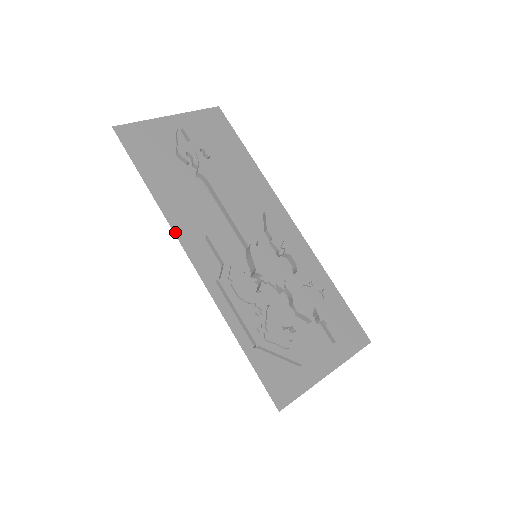
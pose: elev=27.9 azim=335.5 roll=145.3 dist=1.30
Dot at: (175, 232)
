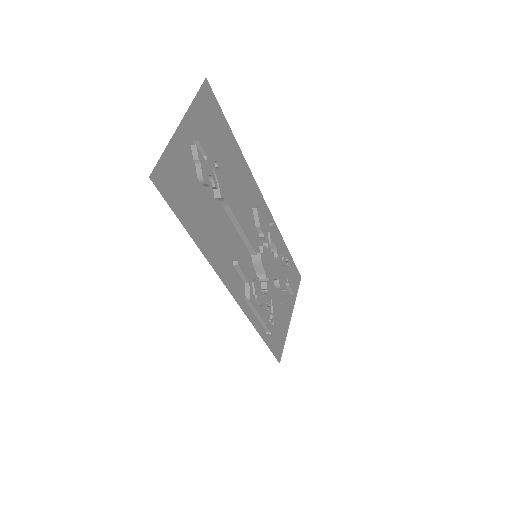
Dot at: (219, 275)
